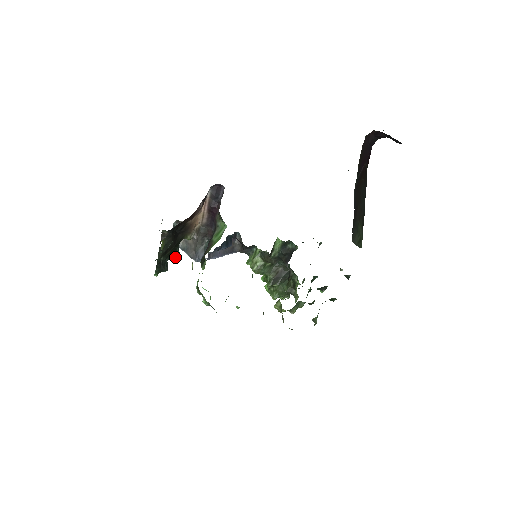
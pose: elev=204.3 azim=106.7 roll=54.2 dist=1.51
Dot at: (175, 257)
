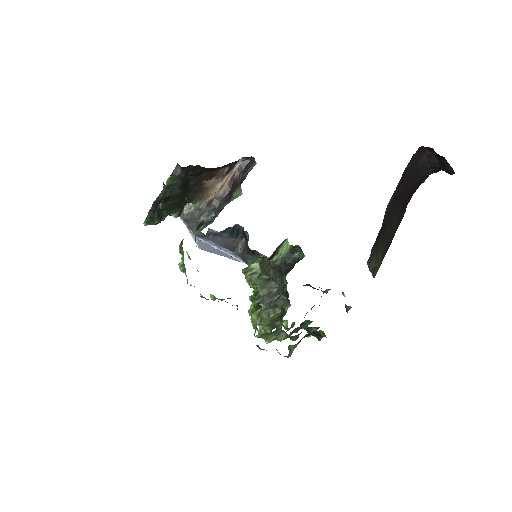
Dot at: (174, 215)
